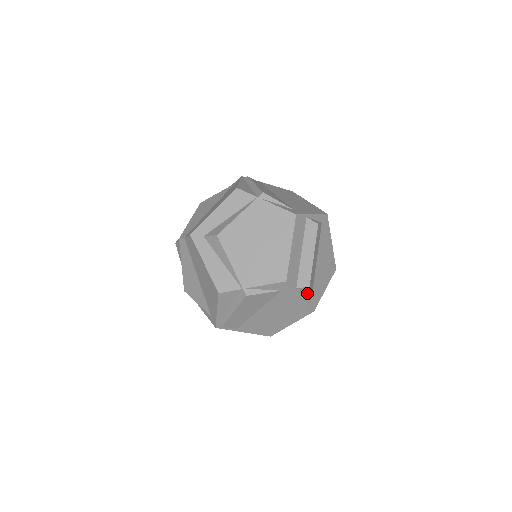
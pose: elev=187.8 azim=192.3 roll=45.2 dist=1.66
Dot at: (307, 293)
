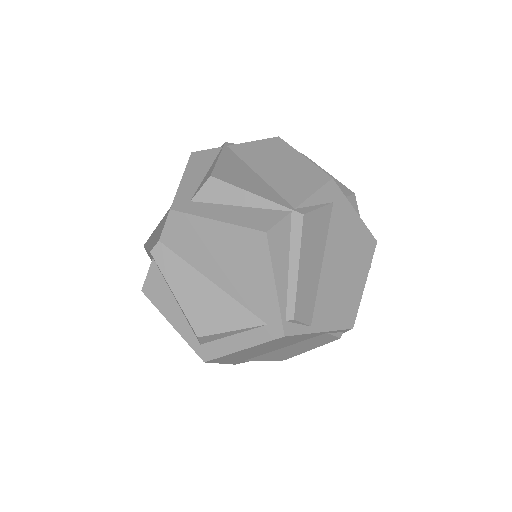
Dot at: occluded
